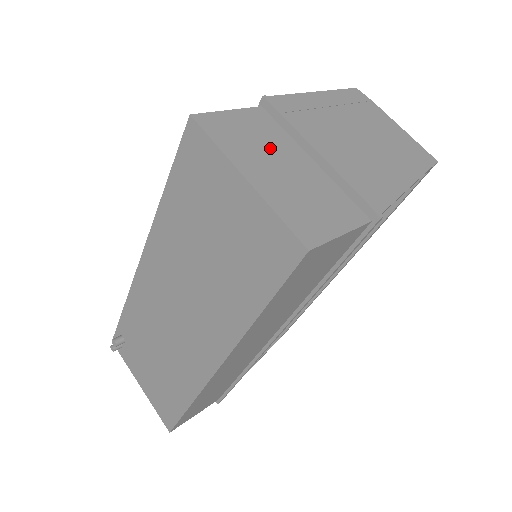
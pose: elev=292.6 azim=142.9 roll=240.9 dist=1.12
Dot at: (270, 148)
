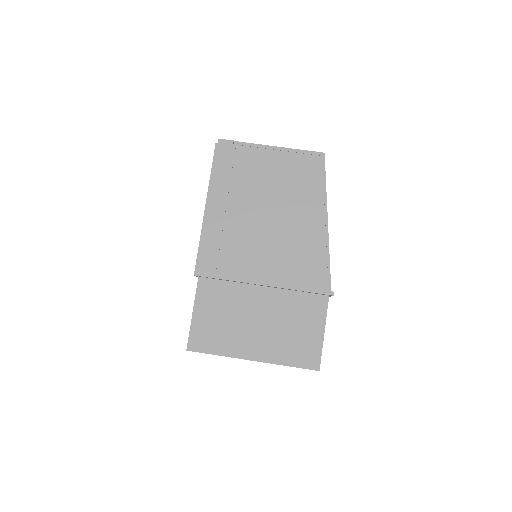
Dot at: (238, 314)
